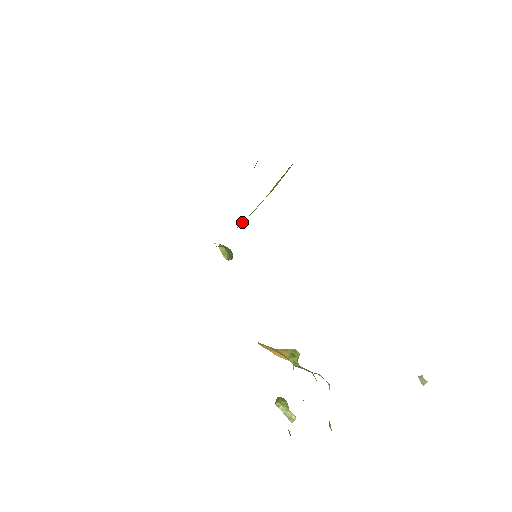
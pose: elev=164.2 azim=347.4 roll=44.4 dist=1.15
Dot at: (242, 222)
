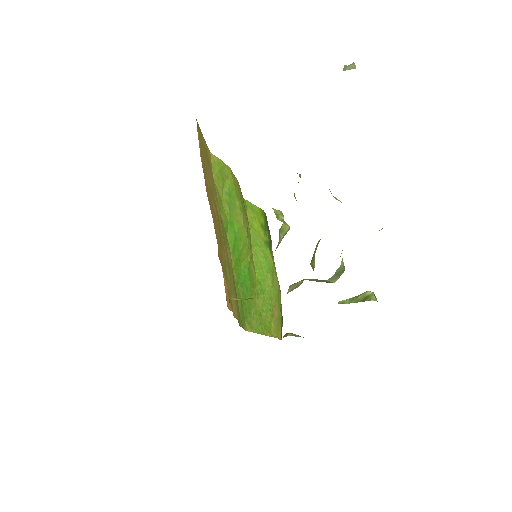
Dot at: (268, 286)
